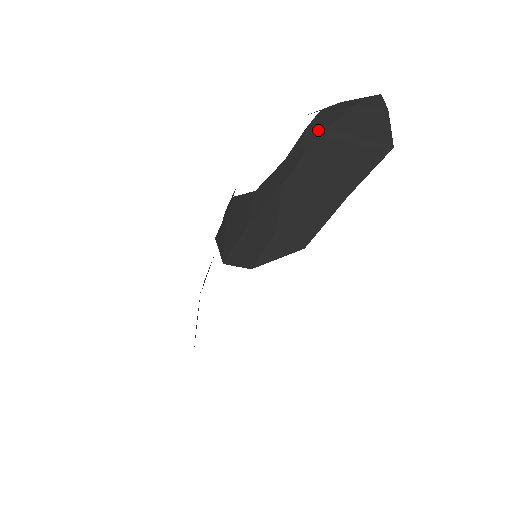
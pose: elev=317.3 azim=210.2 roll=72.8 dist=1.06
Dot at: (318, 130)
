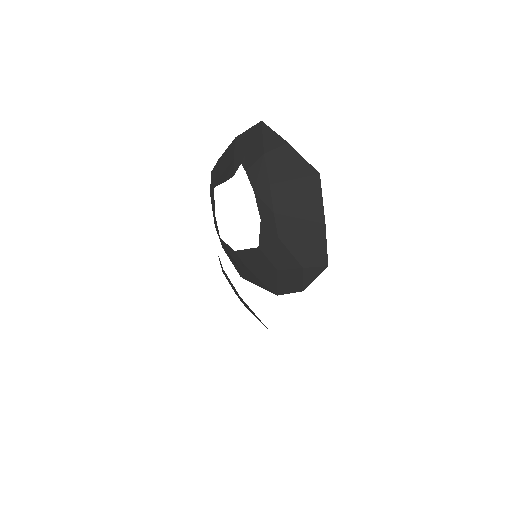
Dot at: (264, 189)
